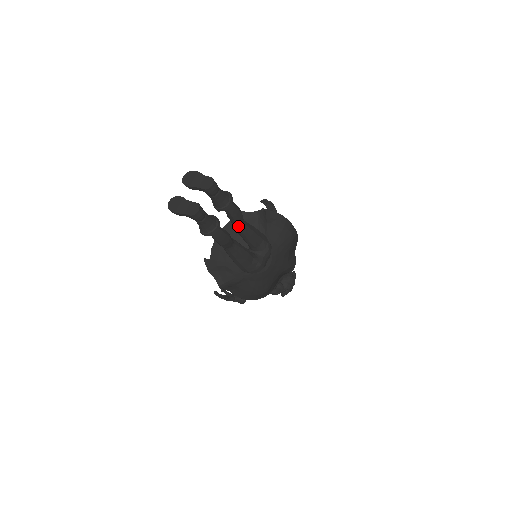
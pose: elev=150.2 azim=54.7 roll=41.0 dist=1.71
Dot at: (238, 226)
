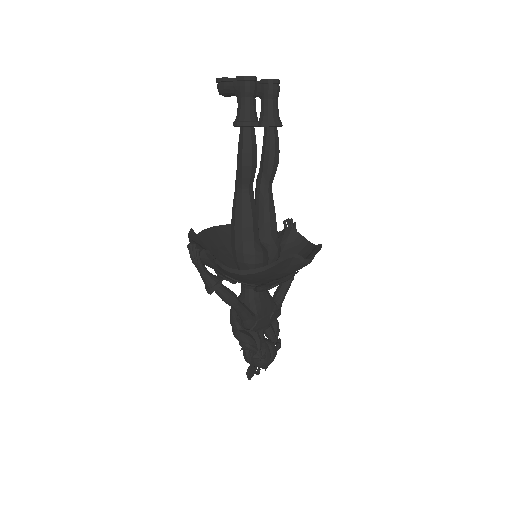
Dot at: (265, 179)
